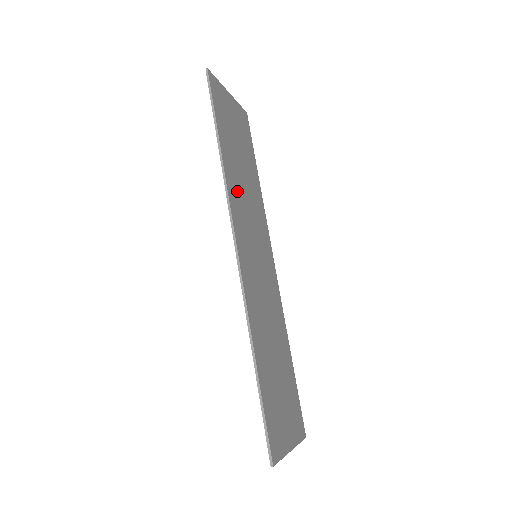
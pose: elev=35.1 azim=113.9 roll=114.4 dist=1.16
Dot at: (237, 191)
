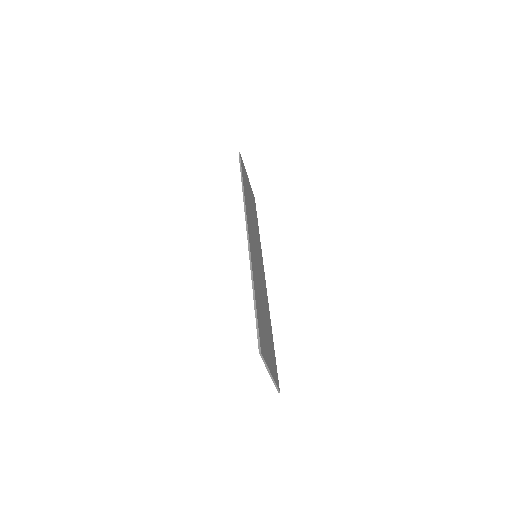
Dot at: (249, 214)
